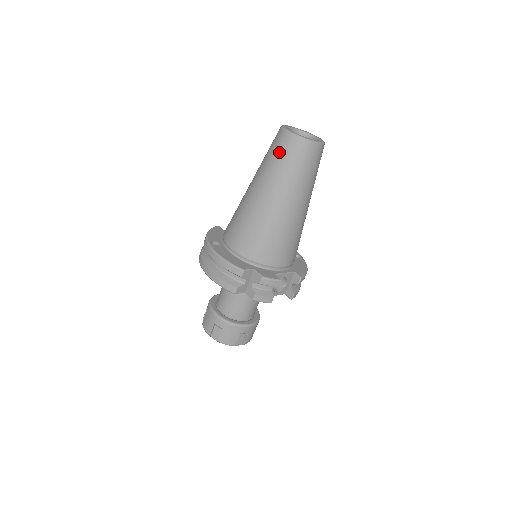
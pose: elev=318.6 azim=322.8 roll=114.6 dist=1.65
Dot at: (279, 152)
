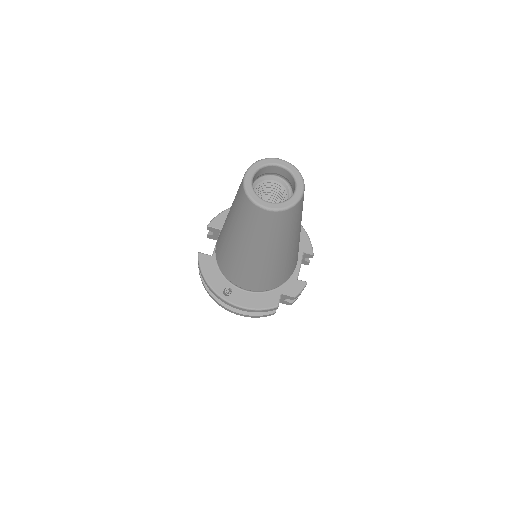
Dot at: (266, 227)
